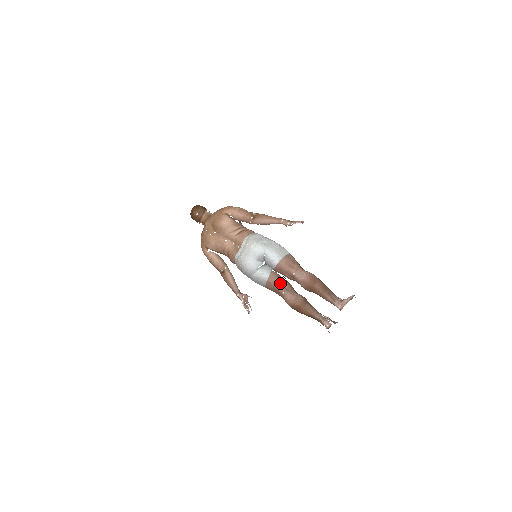
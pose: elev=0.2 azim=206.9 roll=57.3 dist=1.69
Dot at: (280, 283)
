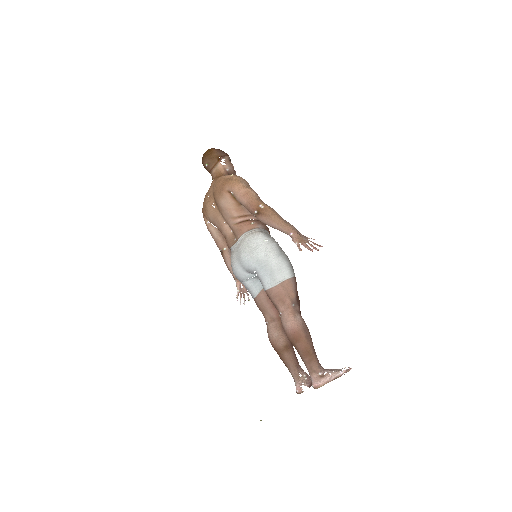
Dot at: (267, 310)
